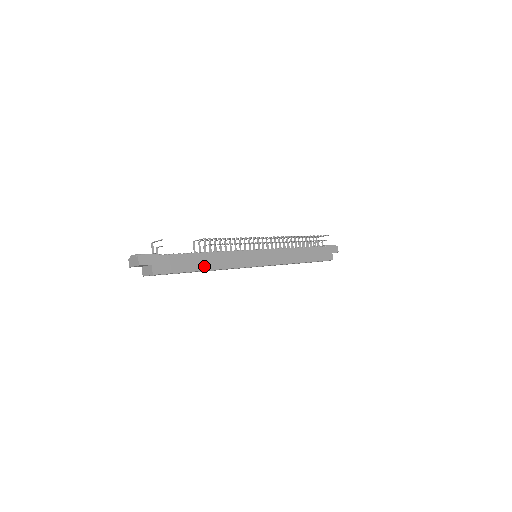
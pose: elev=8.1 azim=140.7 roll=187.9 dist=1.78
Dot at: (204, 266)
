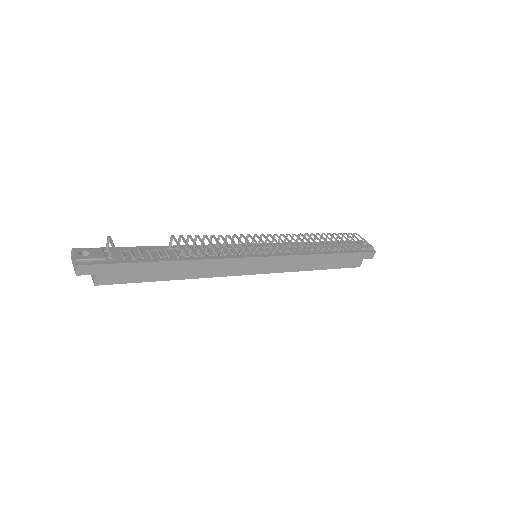
Dot at: (173, 275)
